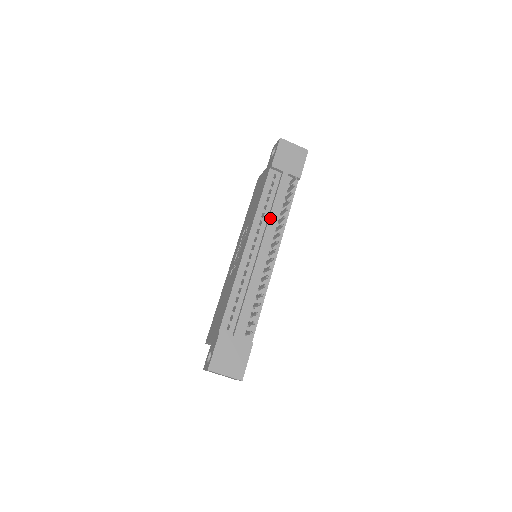
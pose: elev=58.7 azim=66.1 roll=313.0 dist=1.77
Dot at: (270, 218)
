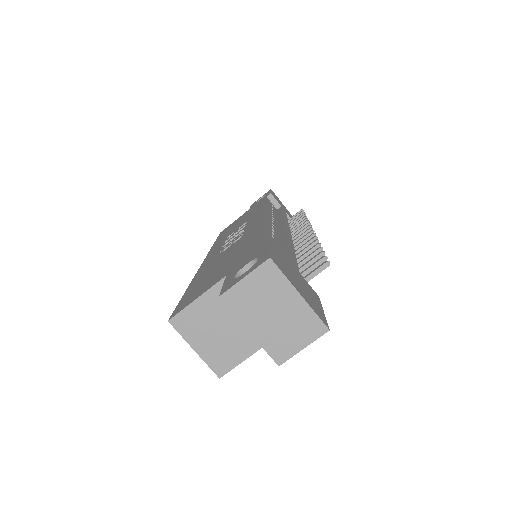
Dot at: (284, 218)
